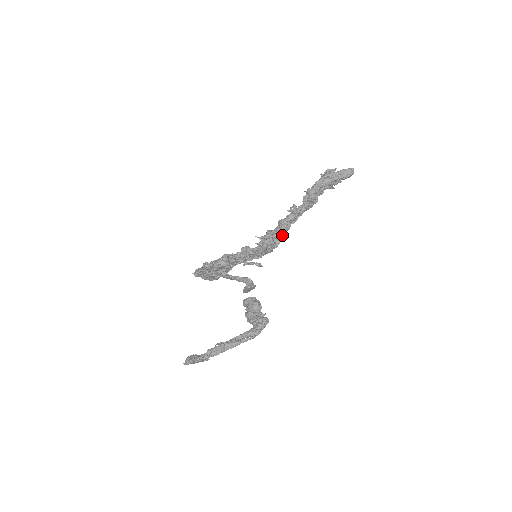
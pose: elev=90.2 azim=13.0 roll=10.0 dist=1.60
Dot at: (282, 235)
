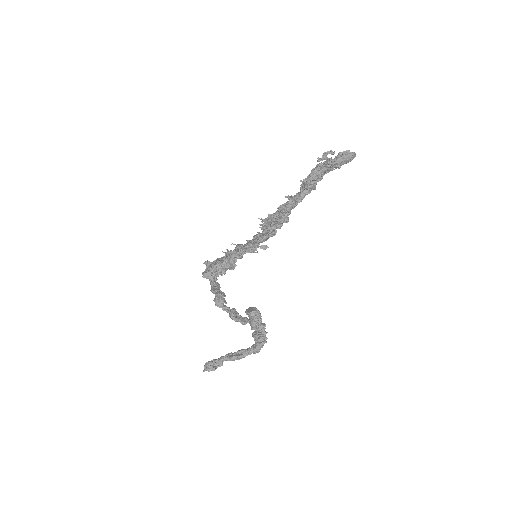
Dot at: (282, 223)
